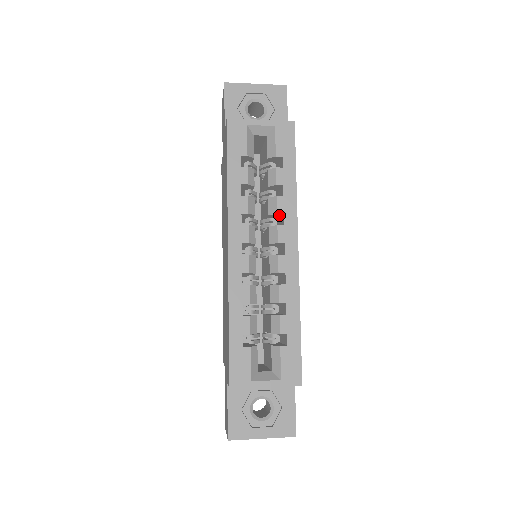
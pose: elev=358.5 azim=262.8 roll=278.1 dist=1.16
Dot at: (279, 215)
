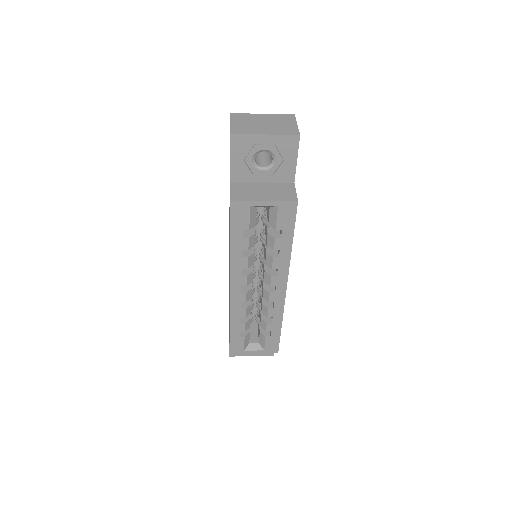
Dot at: occluded
